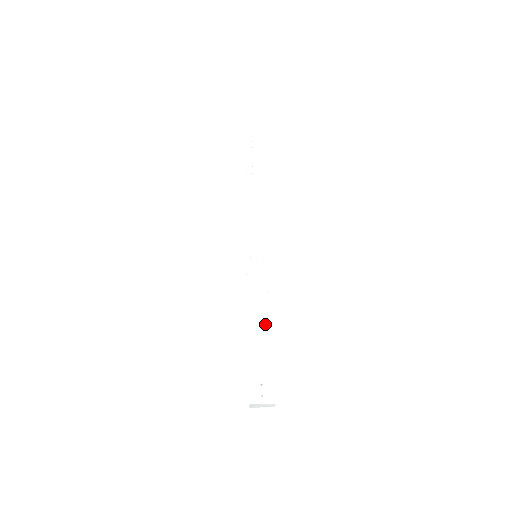
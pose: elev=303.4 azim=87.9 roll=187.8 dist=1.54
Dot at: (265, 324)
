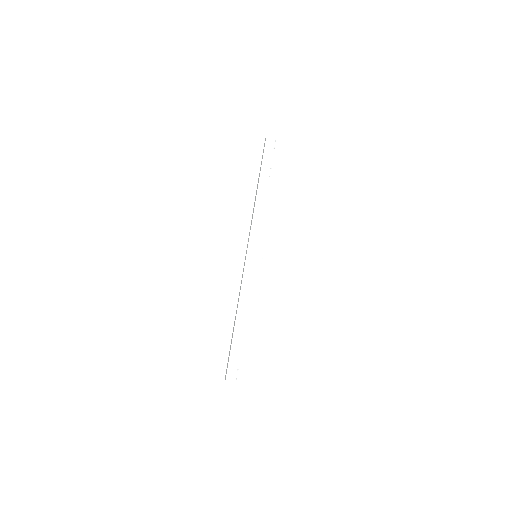
Dot at: (251, 321)
